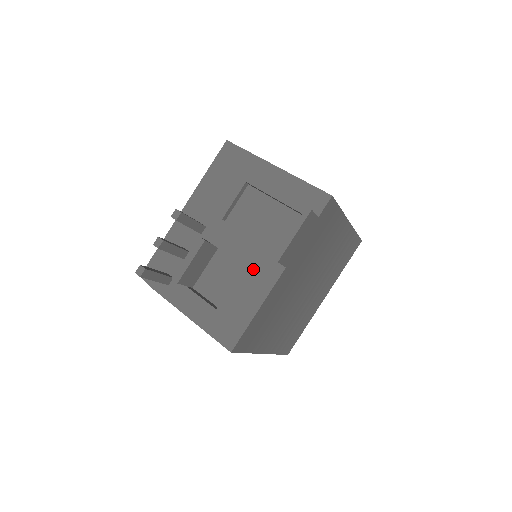
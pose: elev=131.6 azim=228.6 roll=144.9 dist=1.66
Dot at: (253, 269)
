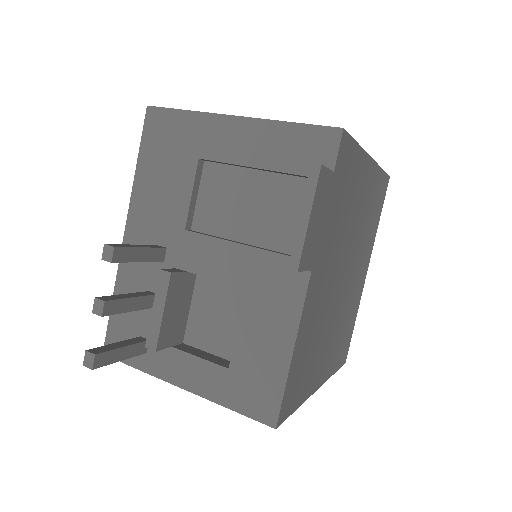
Dot at: (261, 290)
